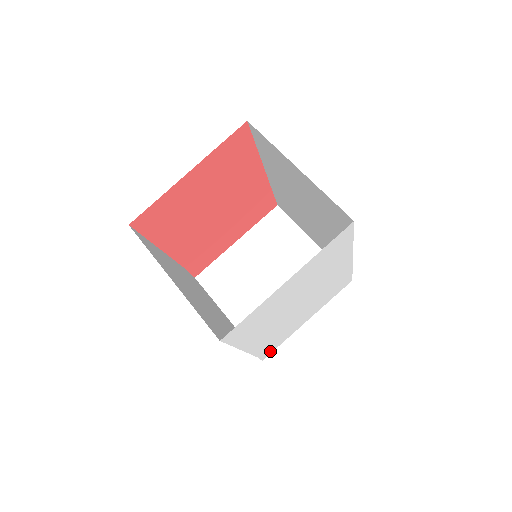
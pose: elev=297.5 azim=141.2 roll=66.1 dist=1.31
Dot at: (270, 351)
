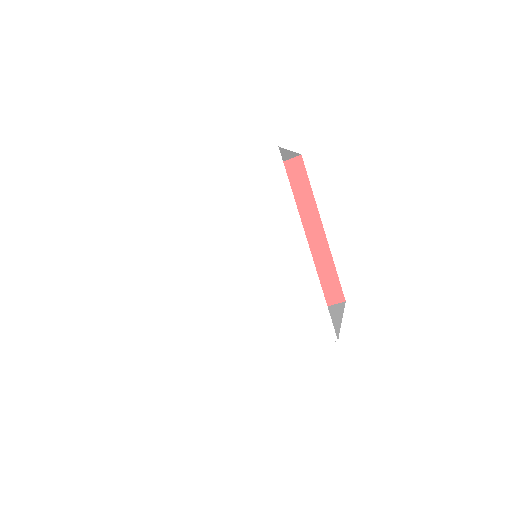
Dot at: (213, 361)
